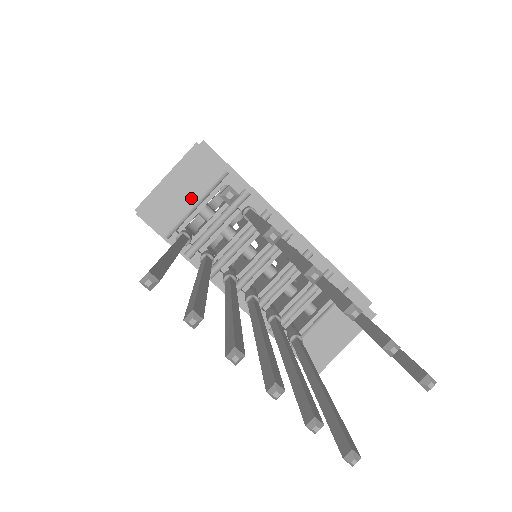
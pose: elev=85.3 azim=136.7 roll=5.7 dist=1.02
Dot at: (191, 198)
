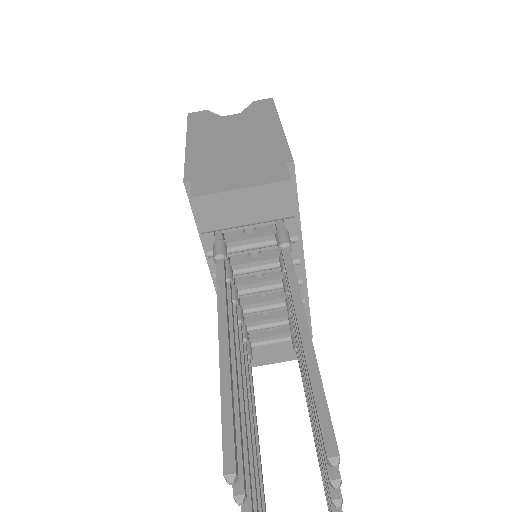
Dot at: (248, 218)
